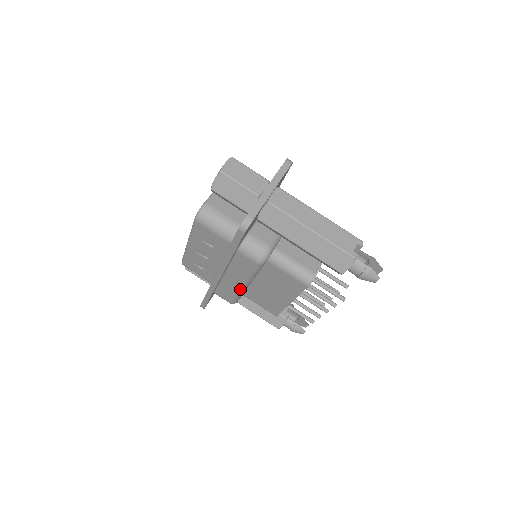
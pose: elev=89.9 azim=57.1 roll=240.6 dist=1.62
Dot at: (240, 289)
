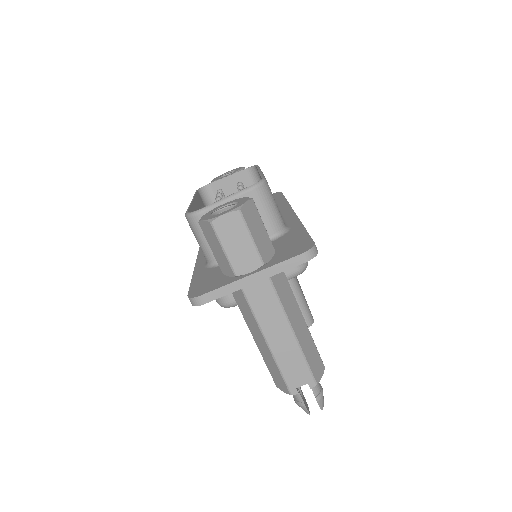
Dot at: occluded
